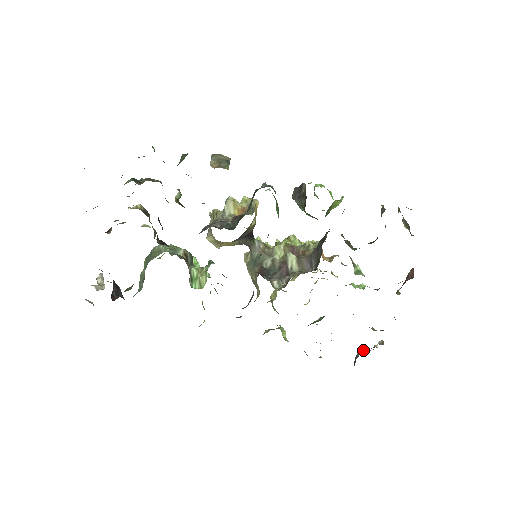
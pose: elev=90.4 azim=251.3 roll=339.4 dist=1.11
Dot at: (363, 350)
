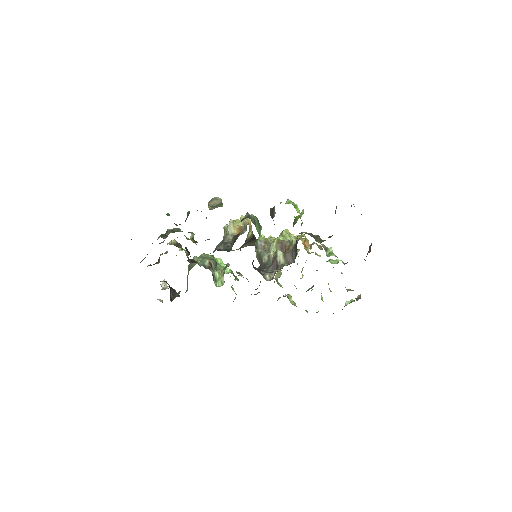
Dot at: (349, 302)
